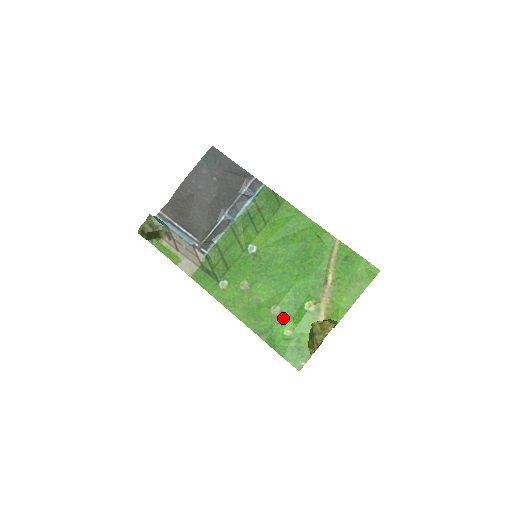
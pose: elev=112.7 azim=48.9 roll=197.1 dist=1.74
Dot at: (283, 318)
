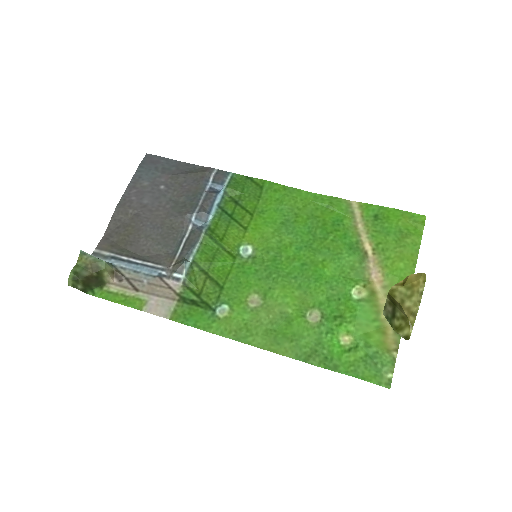
Dot at: (330, 323)
